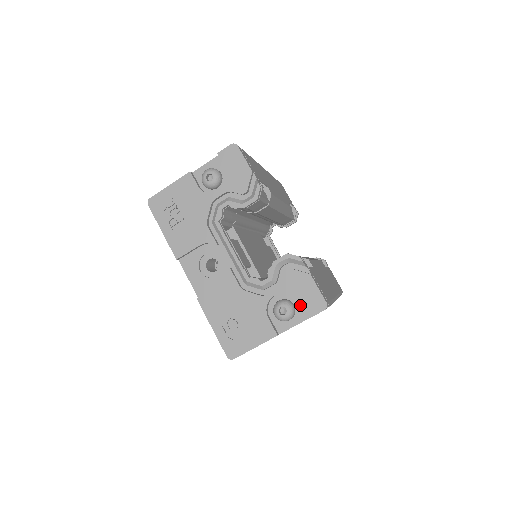
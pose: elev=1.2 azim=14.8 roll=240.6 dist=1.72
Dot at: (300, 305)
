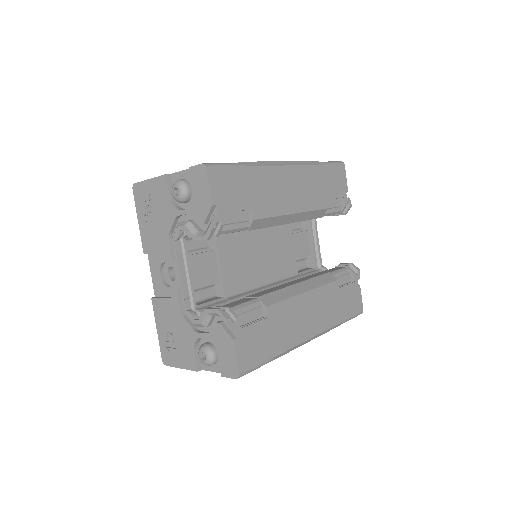
Dot at: (219, 360)
